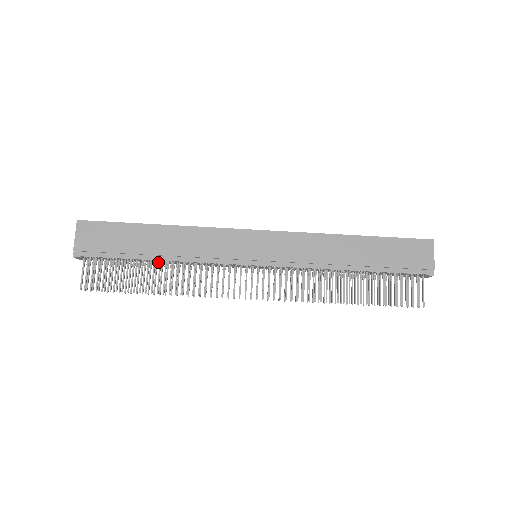
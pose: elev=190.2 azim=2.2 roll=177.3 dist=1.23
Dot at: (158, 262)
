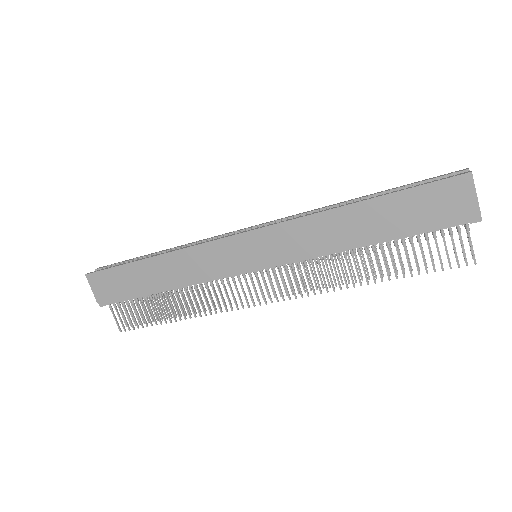
Dot at: occluded
